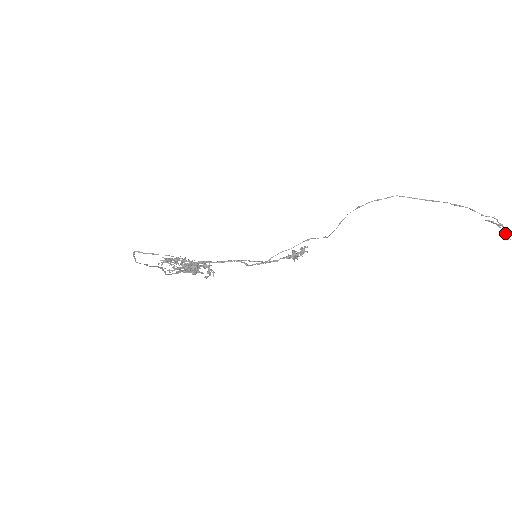
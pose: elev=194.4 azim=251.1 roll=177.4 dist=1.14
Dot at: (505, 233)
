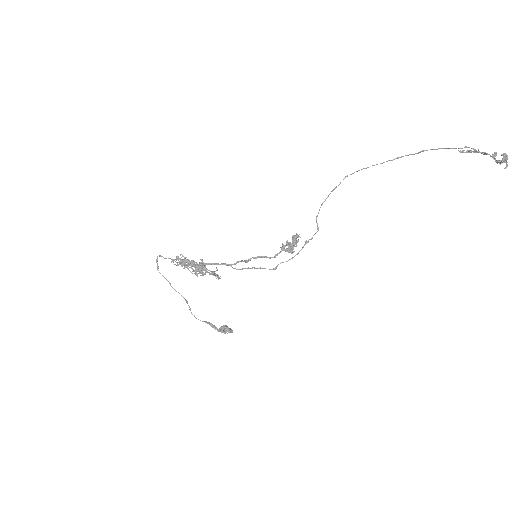
Dot at: (499, 160)
